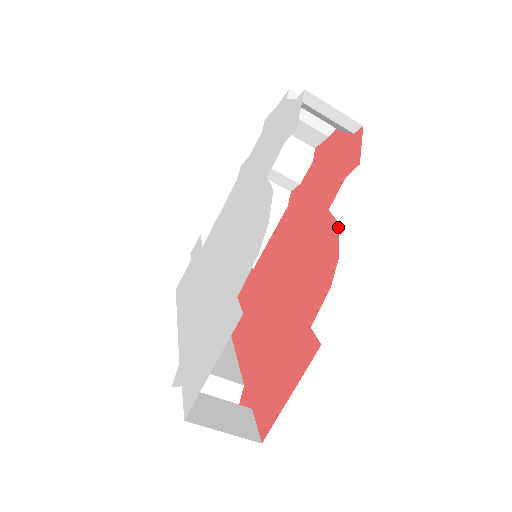
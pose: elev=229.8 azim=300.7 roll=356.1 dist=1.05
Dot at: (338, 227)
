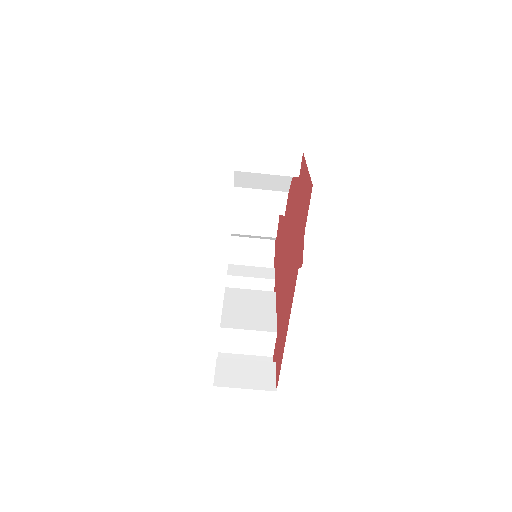
Dot at: (288, 192)
